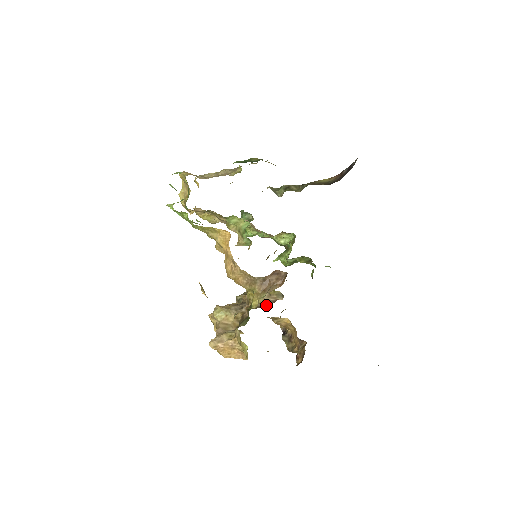
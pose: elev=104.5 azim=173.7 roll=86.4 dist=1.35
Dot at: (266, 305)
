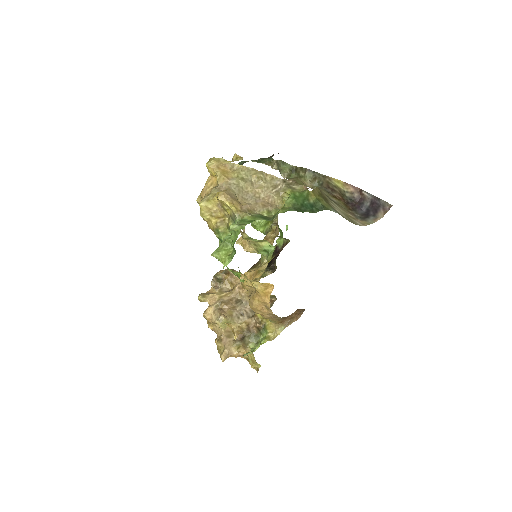
Dot at: occluded
